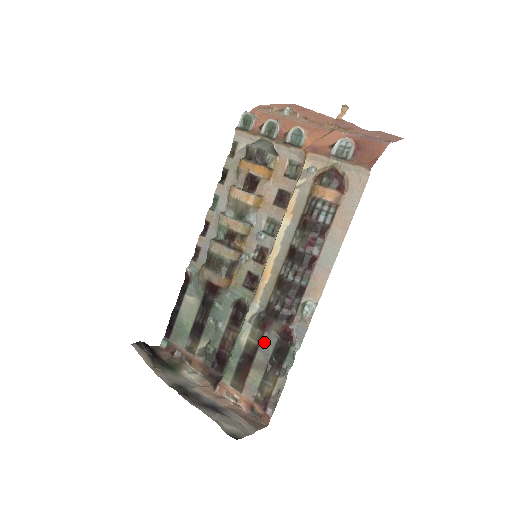
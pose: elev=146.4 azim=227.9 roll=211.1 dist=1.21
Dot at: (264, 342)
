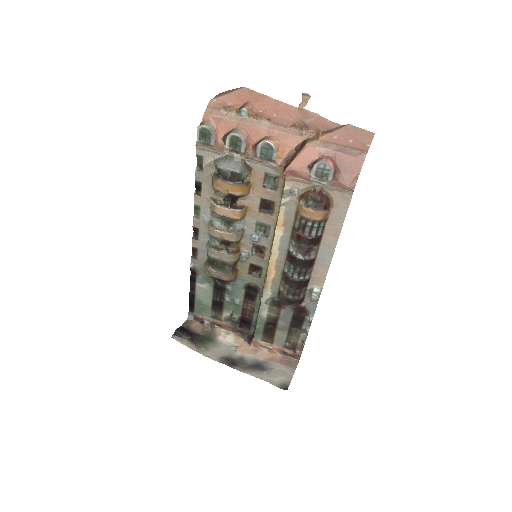
Dot at: (282, 315)
